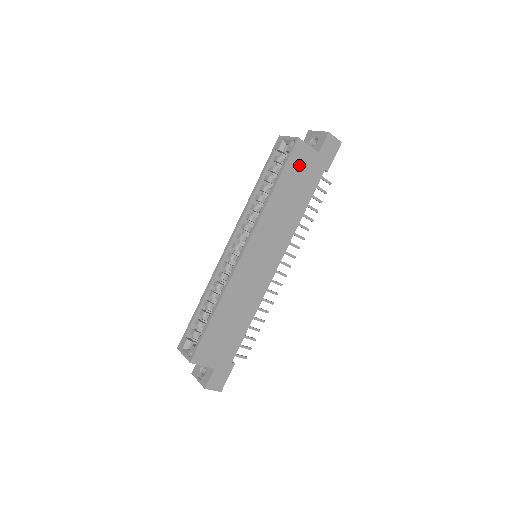
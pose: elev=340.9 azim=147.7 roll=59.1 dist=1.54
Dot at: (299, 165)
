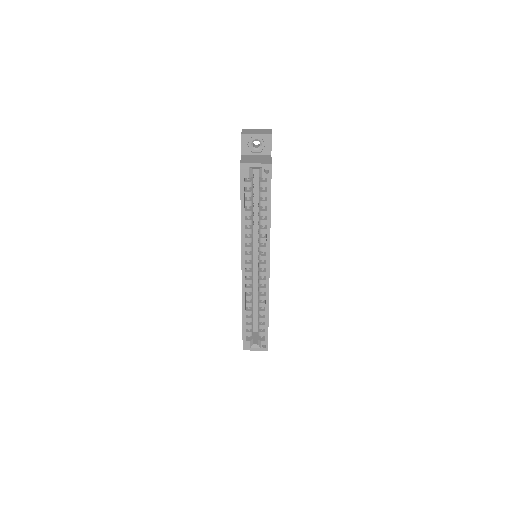
Dot at: occluded
